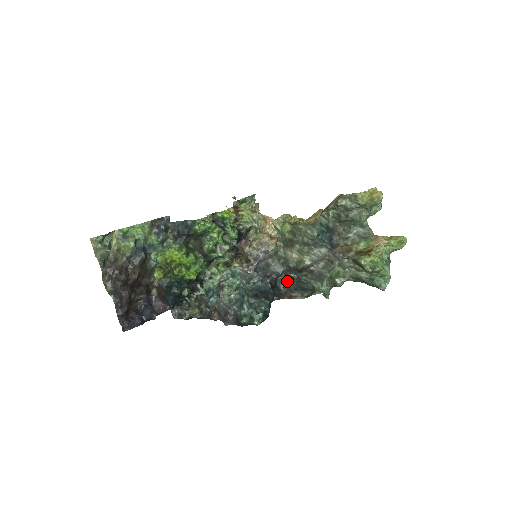
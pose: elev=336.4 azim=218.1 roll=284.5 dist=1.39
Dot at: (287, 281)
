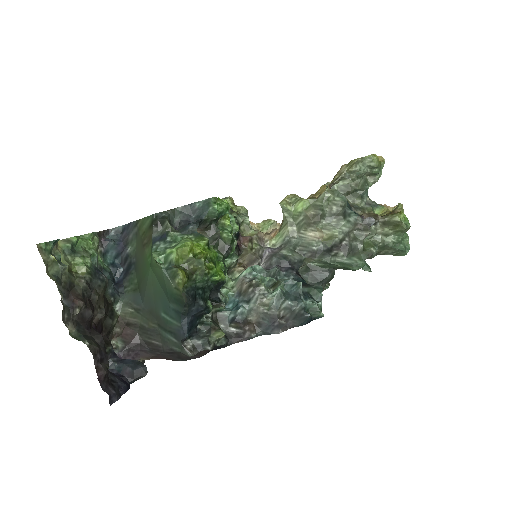
Dot at: occluded
